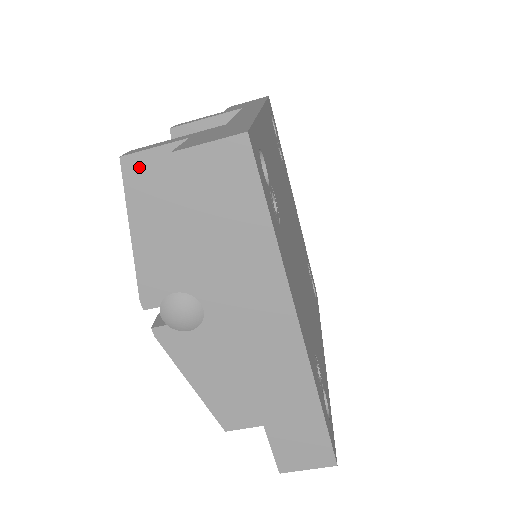
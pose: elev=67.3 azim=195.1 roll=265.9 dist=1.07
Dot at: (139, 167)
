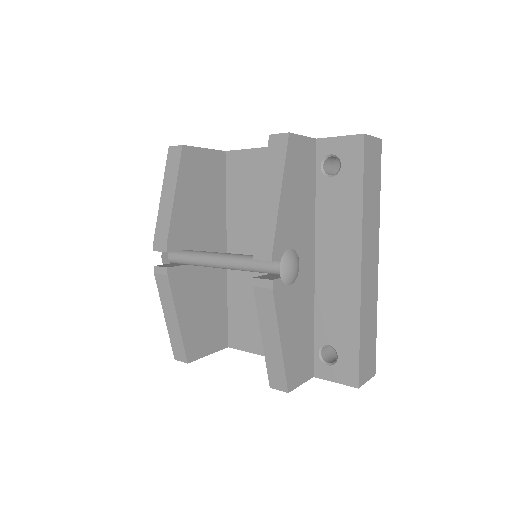
Dot at: (295, 144)
